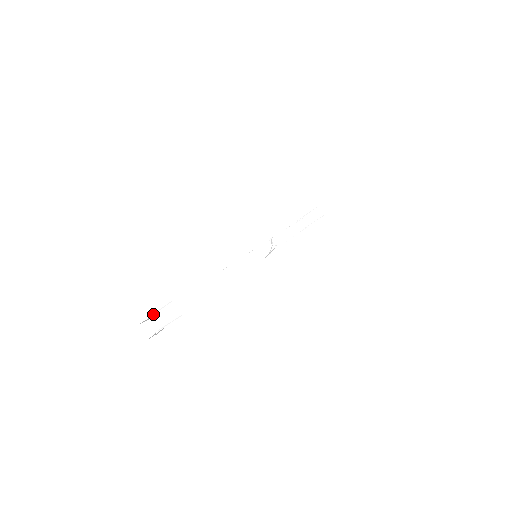
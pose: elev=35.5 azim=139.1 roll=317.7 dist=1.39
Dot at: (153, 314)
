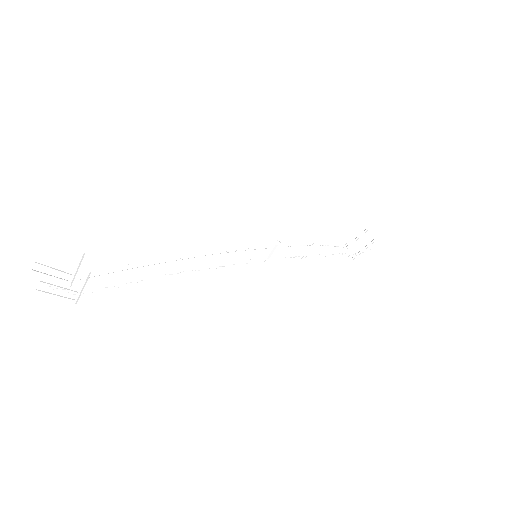
Dot at: occluded
